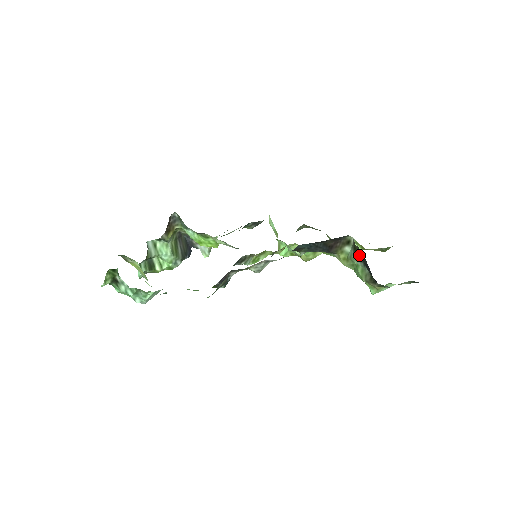
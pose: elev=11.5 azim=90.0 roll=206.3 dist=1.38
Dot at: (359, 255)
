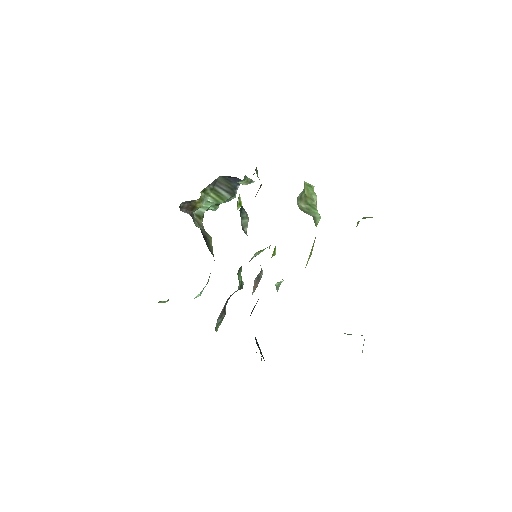
Dot at: occluded
